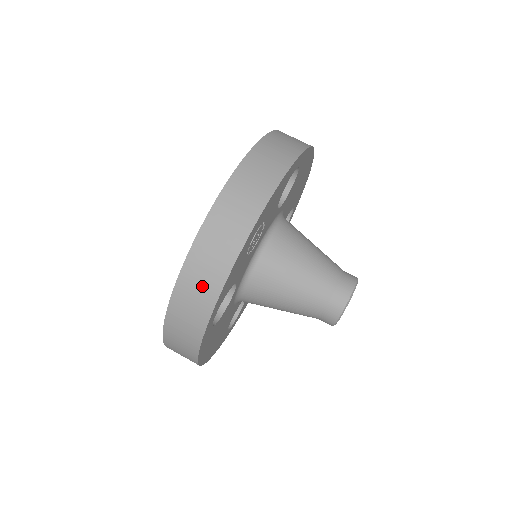
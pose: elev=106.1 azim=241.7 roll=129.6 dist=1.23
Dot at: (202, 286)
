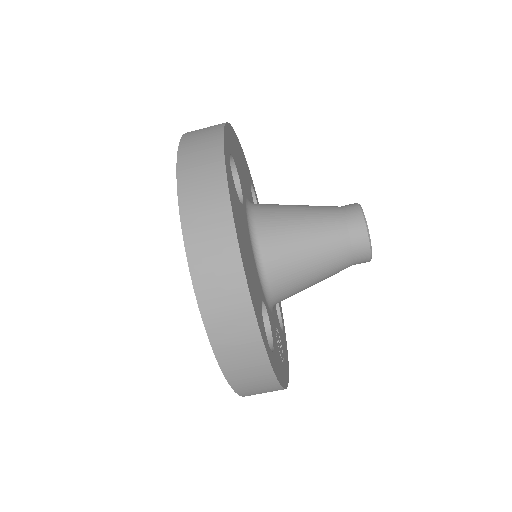
Dot at: occluded
